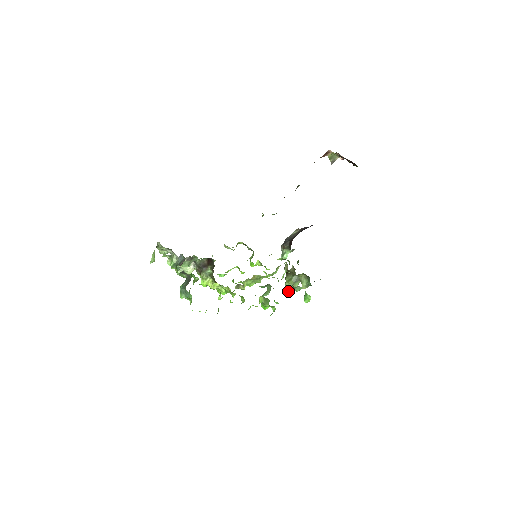
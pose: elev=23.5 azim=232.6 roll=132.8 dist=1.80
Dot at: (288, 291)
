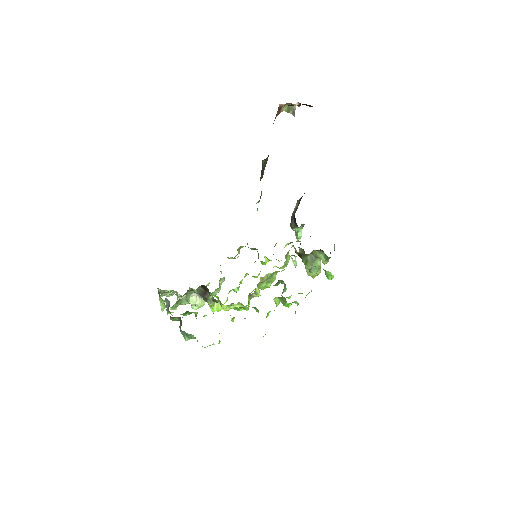
Dot at: (312, 273)
